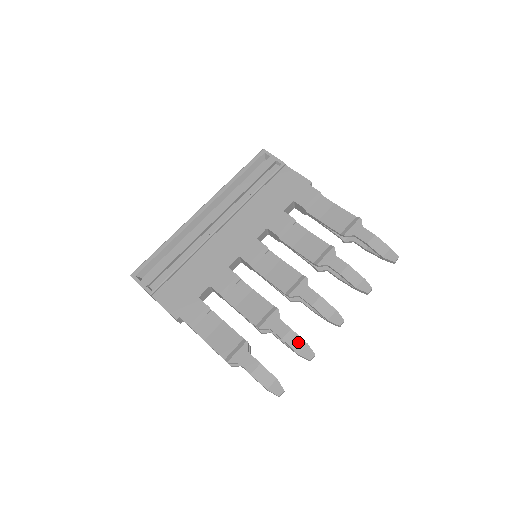
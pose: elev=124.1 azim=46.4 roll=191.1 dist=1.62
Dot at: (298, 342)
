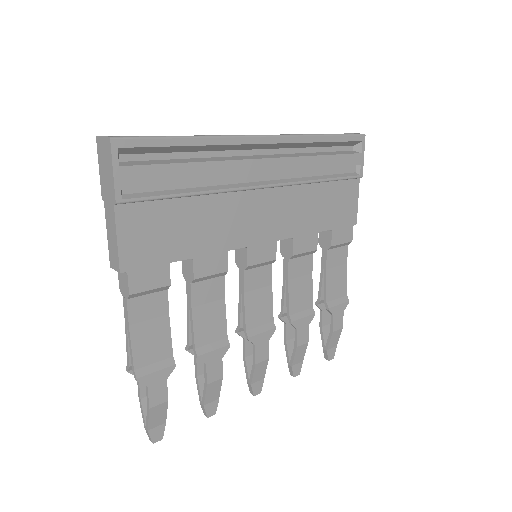
Dot at: (215, 394)
